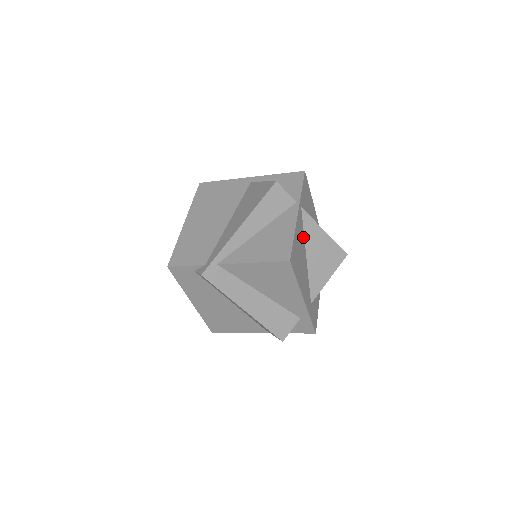
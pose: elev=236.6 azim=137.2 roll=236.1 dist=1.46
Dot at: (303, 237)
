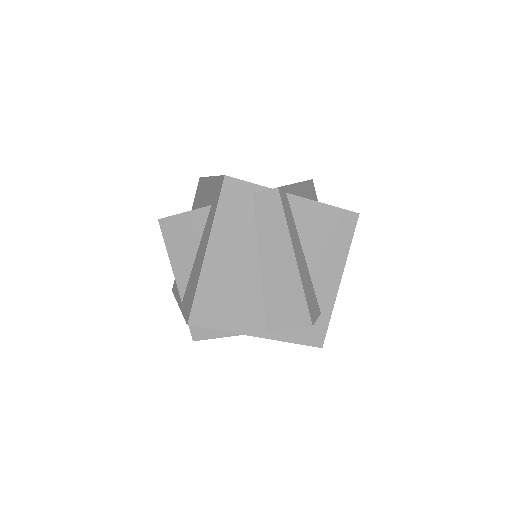
Dot at: occluded
